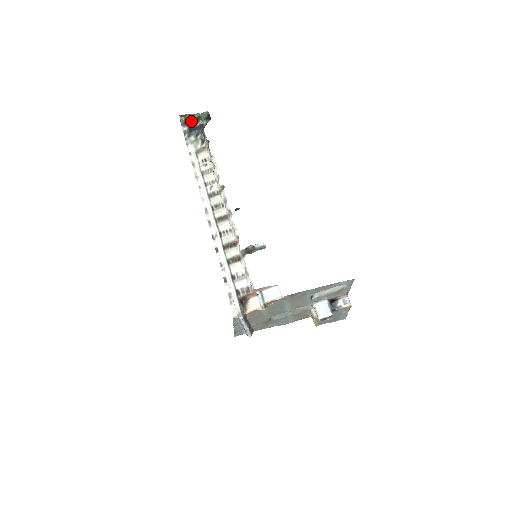
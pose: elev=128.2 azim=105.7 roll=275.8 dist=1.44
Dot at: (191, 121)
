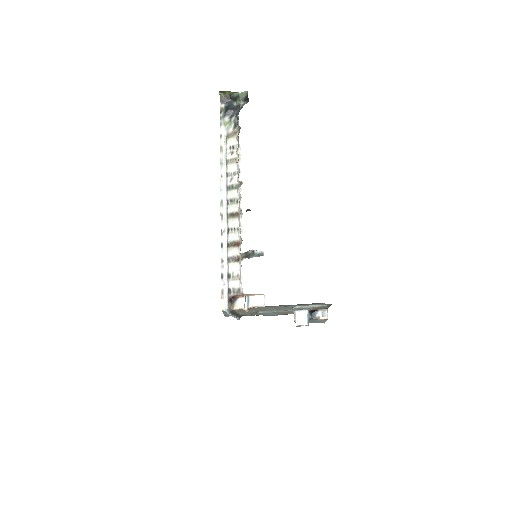
Dot at: (230, 98)
